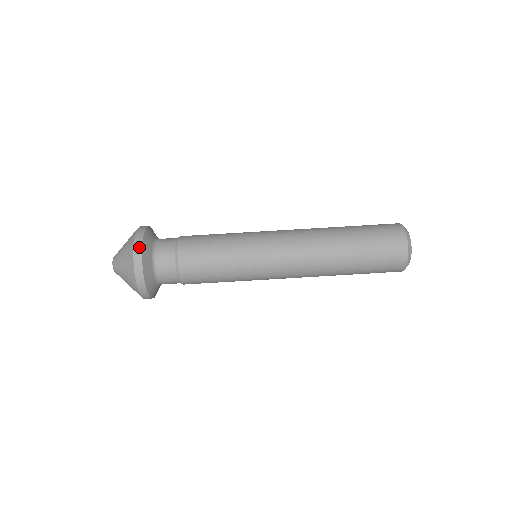
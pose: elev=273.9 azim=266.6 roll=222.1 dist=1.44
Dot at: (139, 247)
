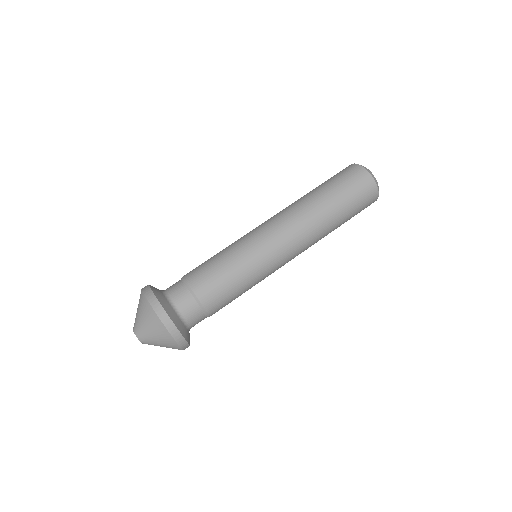
Dot at: occluded
